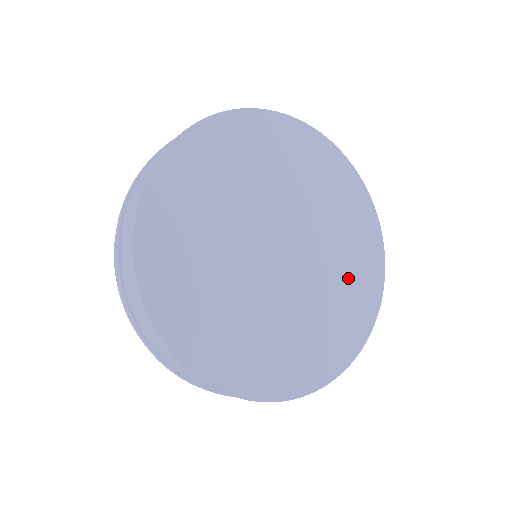
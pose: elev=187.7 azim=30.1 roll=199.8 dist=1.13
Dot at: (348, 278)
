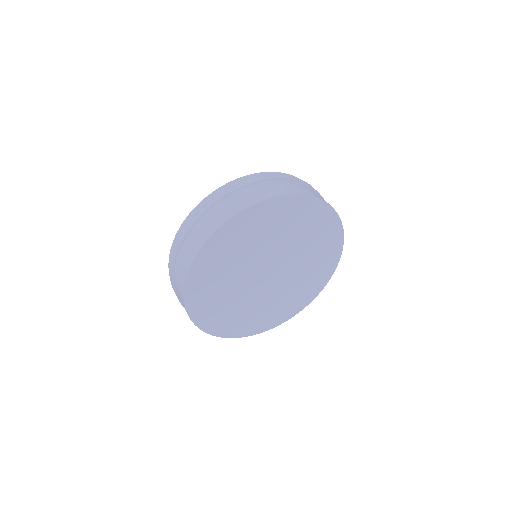
Dot at: (307, 231)
